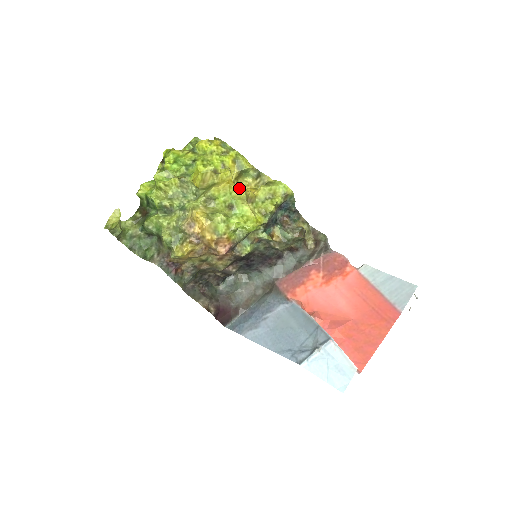
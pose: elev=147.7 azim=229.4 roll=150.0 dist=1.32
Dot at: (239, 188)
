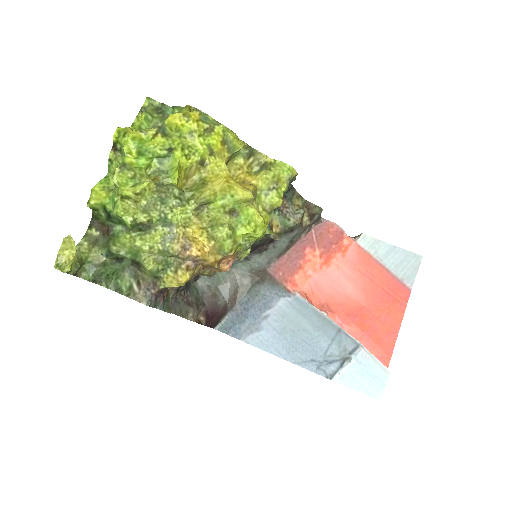
Dot at: (243, 187)
